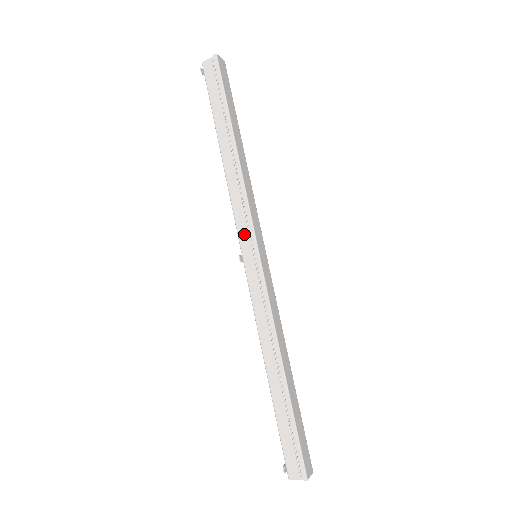
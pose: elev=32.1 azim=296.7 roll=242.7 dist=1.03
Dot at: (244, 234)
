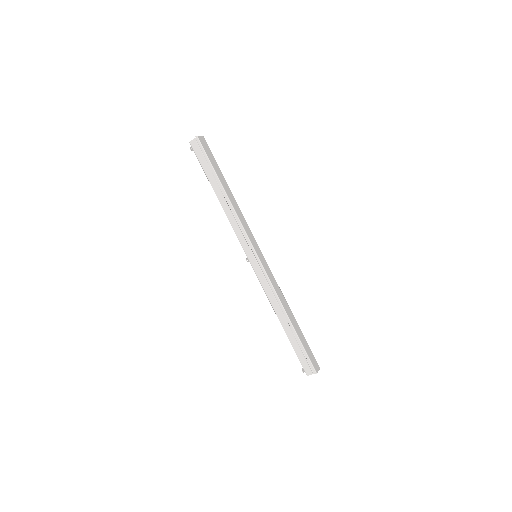
Dot at: (245, 245)
